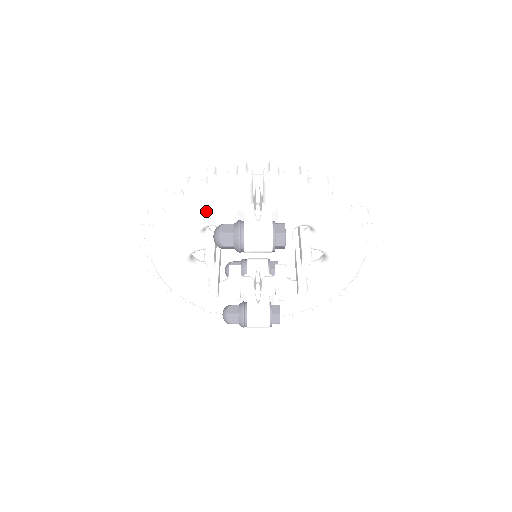
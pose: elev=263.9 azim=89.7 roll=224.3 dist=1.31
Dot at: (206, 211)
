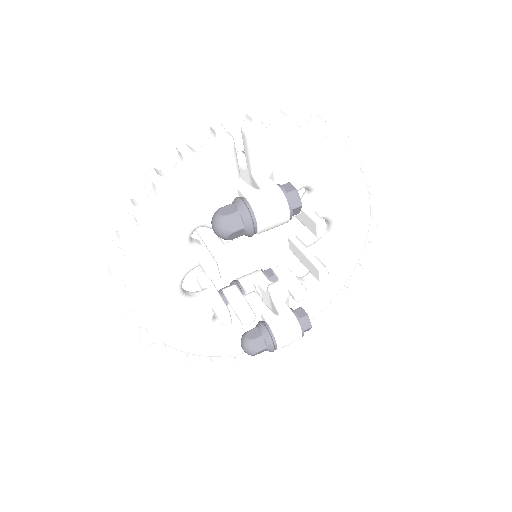
Dot at: (190, 205)
